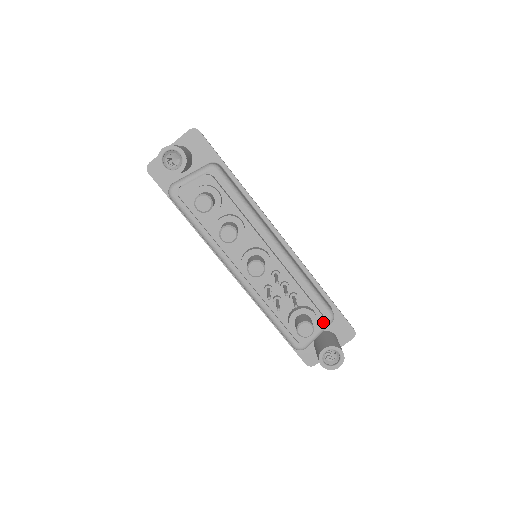
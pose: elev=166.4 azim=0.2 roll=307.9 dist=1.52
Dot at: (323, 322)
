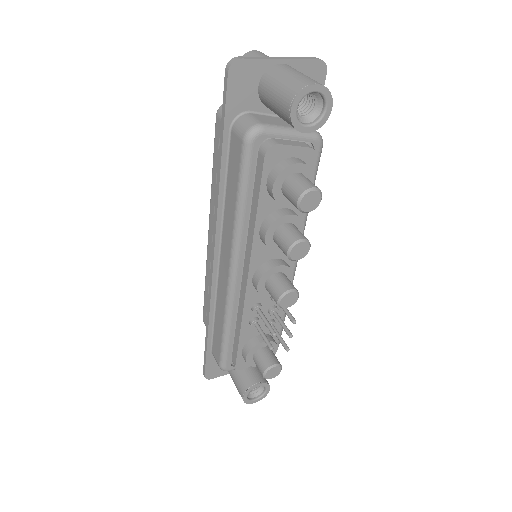
Dot at: occluded
